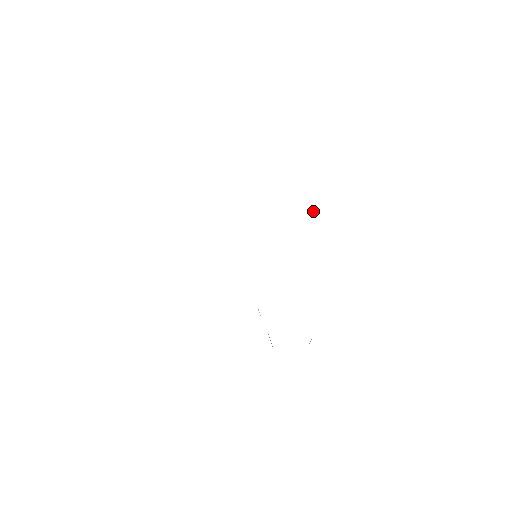
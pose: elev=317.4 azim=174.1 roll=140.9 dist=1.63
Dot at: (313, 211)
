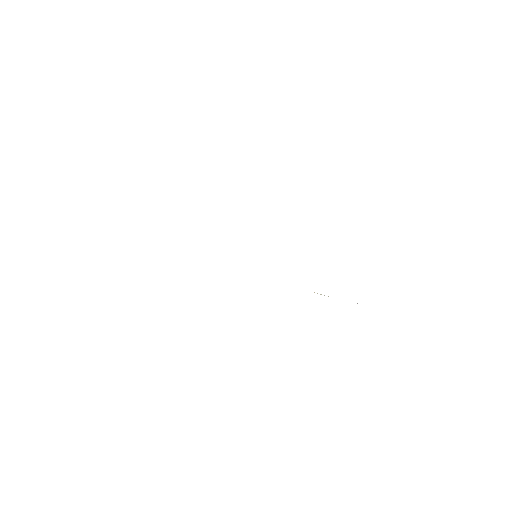
Dot at: occluded
